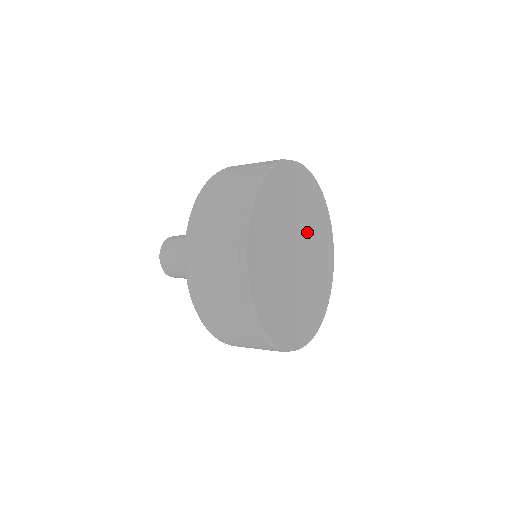
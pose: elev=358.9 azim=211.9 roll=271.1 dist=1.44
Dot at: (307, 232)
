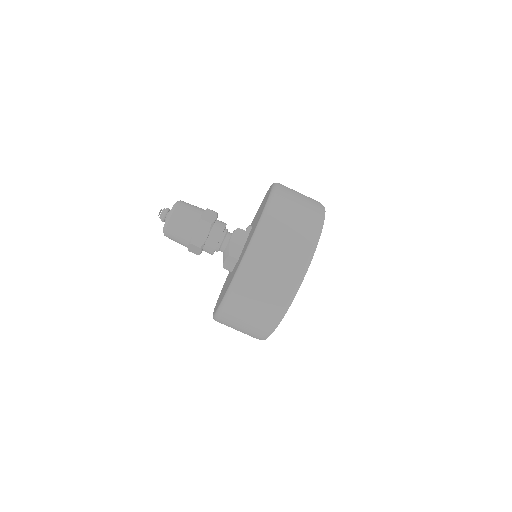
Dot at: occluded
